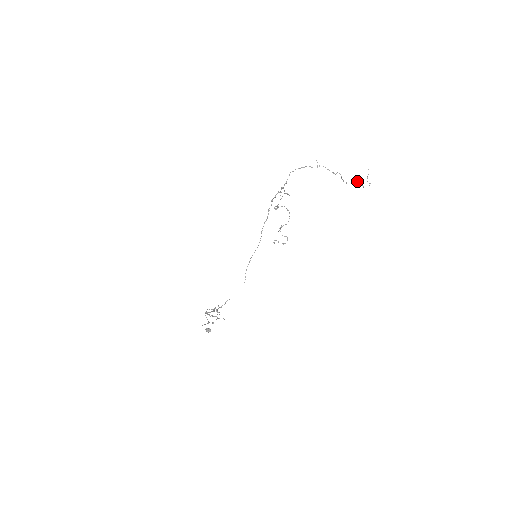
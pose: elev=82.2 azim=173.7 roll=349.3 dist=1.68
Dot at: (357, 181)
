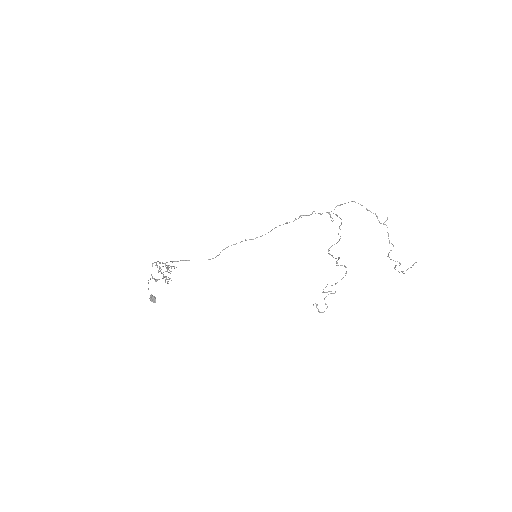
Dot at: (397, 261)
